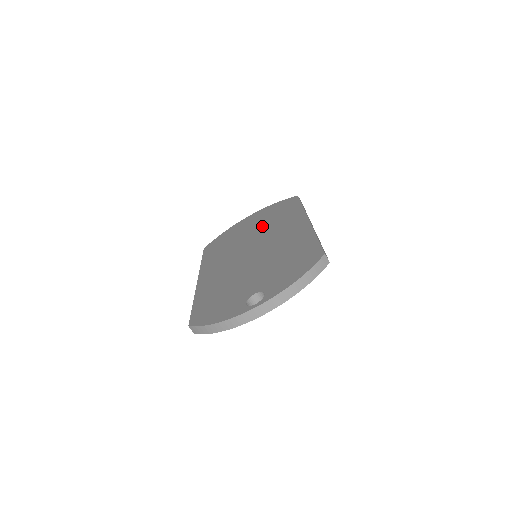
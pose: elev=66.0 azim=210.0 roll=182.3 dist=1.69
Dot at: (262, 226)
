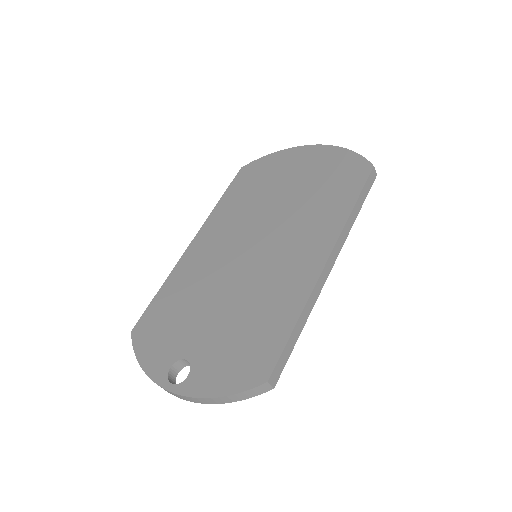
Dot at: (297, 199)
